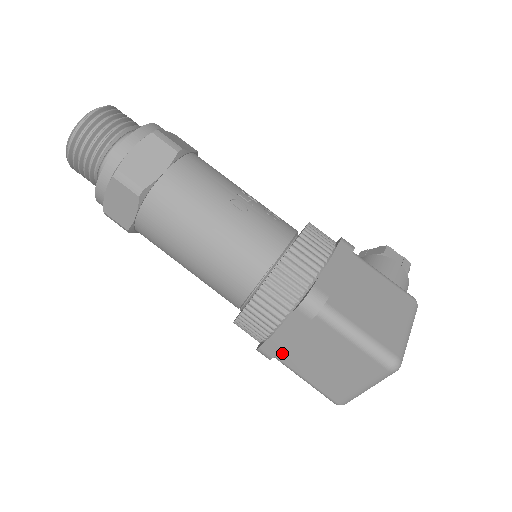
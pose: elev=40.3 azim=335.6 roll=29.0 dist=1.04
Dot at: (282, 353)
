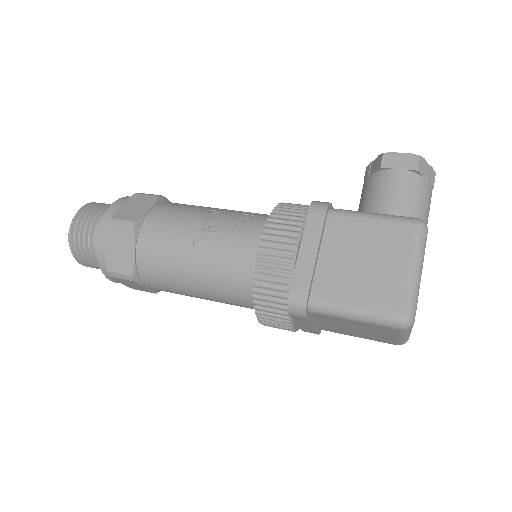
Dot at: (322, 328)
